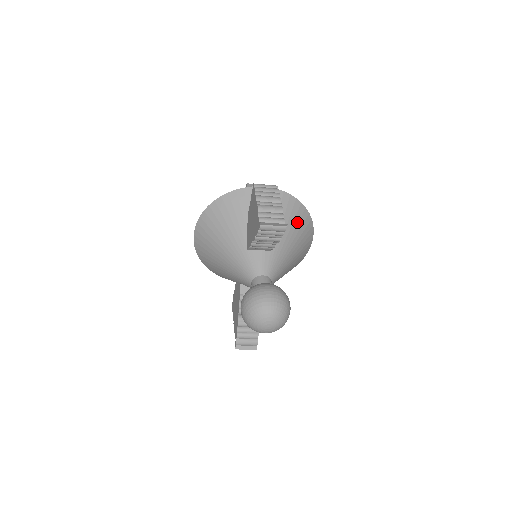
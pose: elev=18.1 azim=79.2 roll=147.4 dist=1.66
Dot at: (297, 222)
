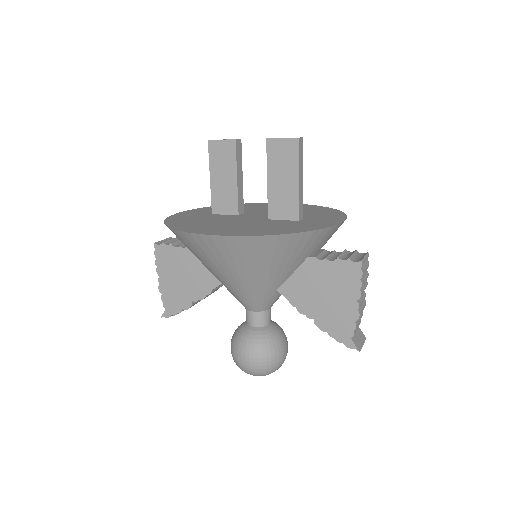
Dot at: occluded
